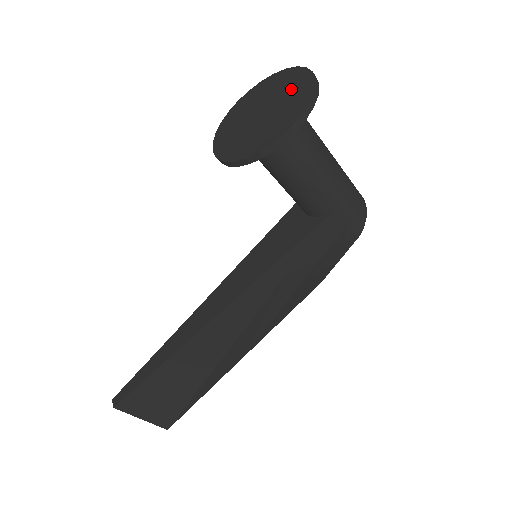
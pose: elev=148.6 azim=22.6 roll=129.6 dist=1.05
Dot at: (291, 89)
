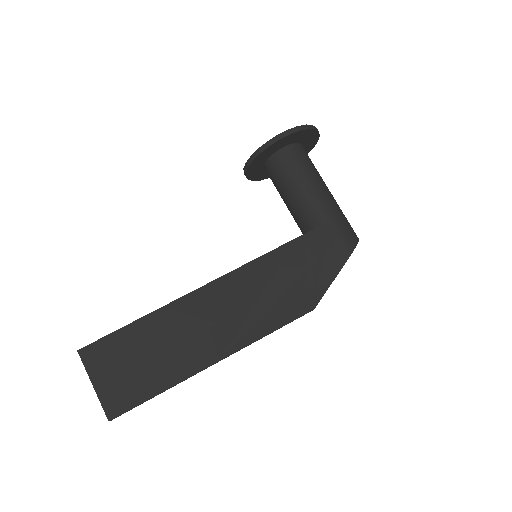
Dot at: occluded
